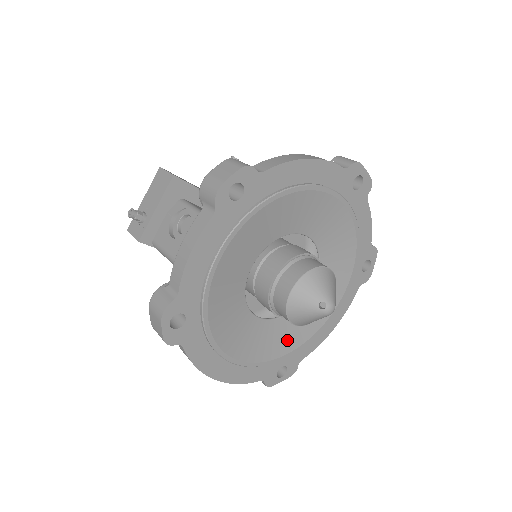
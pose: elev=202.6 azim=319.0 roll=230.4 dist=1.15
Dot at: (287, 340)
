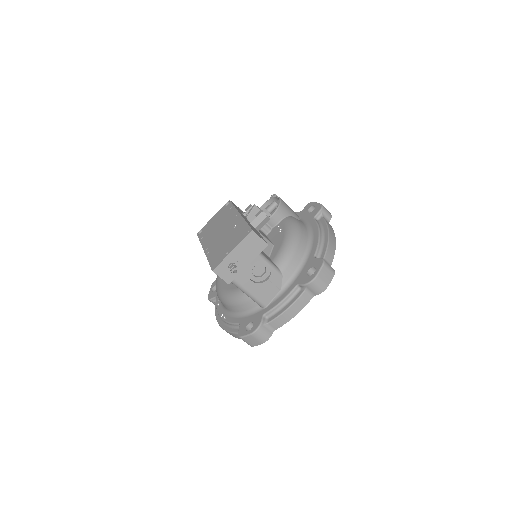
Dot at: occluded
